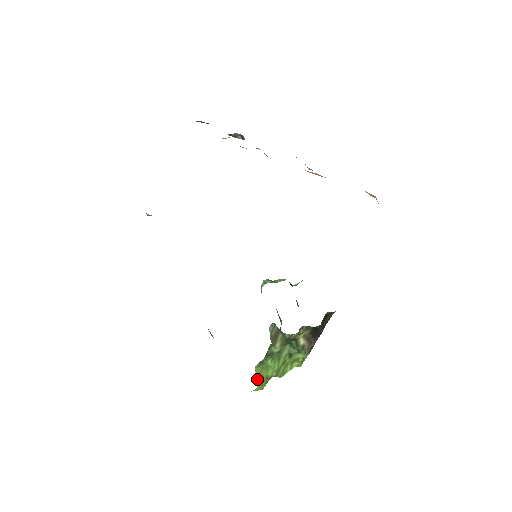
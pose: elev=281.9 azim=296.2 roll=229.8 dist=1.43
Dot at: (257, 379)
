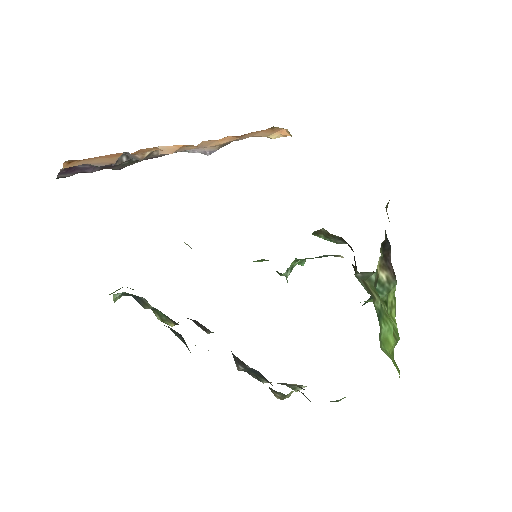
Dot at: occluded
